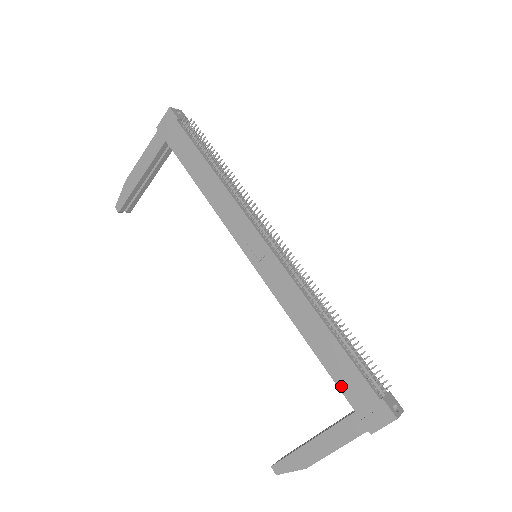
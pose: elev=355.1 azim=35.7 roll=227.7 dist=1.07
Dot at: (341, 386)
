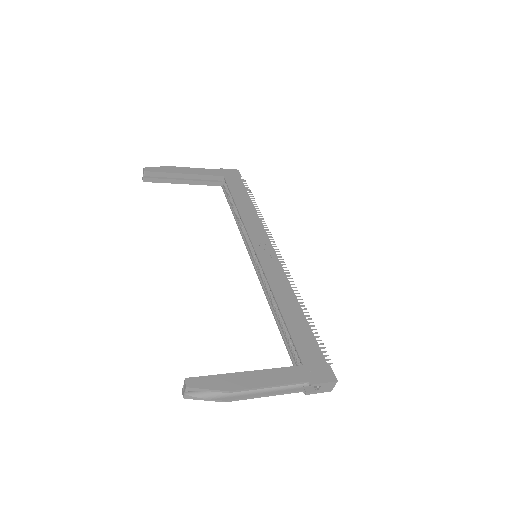
Dot at: (298, 345)
